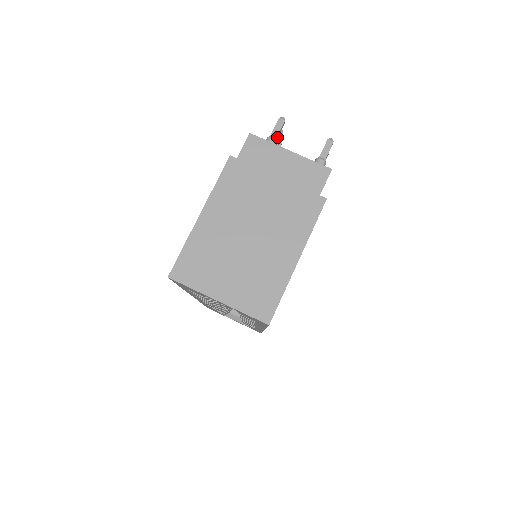
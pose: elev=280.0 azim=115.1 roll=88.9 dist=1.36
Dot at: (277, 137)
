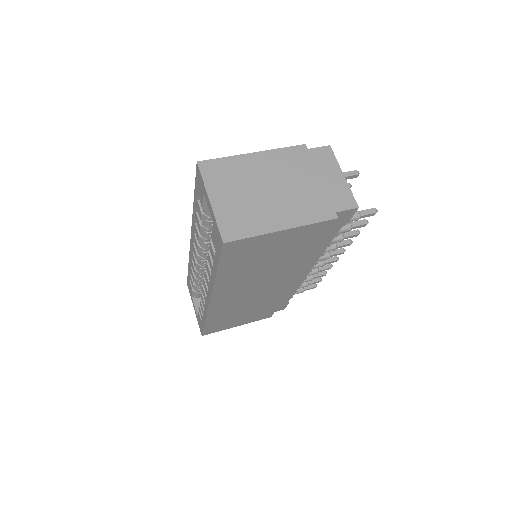
Dot at: occluded
